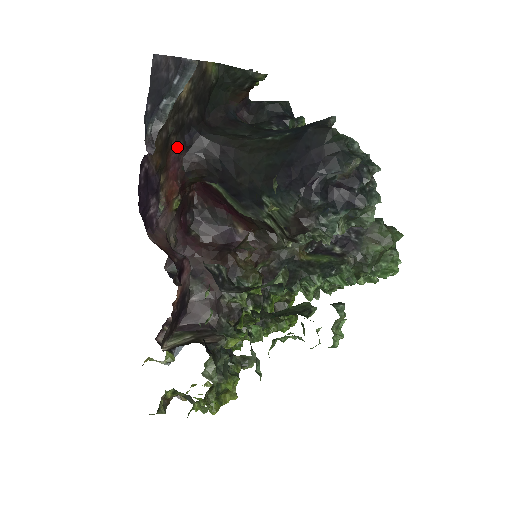
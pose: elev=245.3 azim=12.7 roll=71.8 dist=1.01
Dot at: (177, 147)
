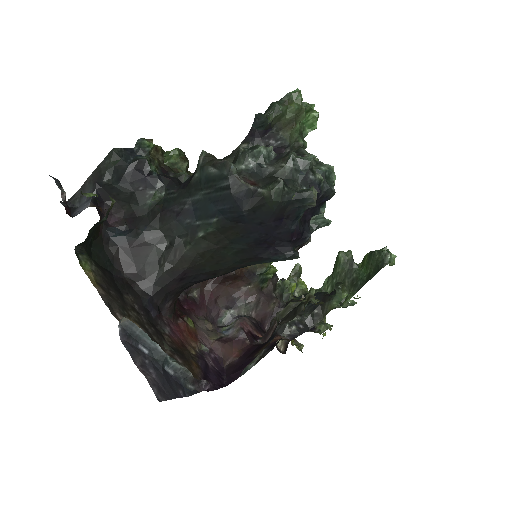
Dot at: (165, 330)
